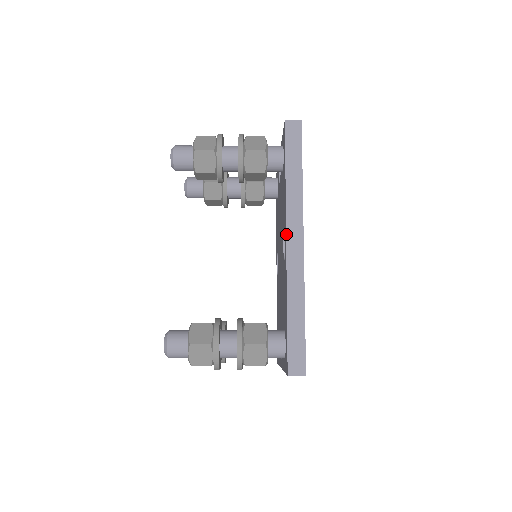
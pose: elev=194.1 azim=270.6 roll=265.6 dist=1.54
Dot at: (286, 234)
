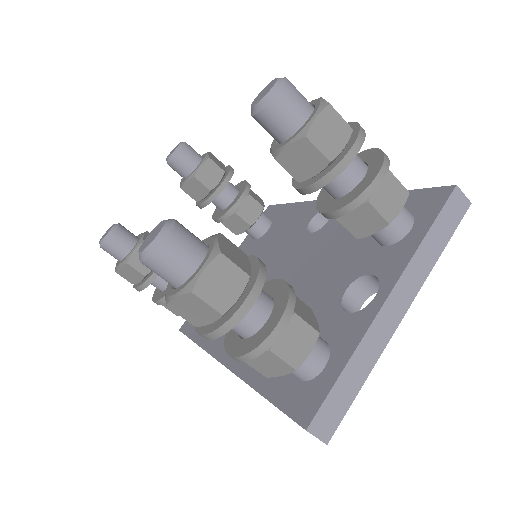
Dot at: occluded
